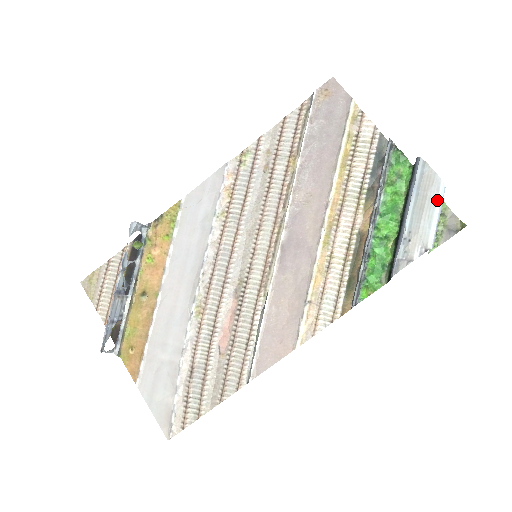
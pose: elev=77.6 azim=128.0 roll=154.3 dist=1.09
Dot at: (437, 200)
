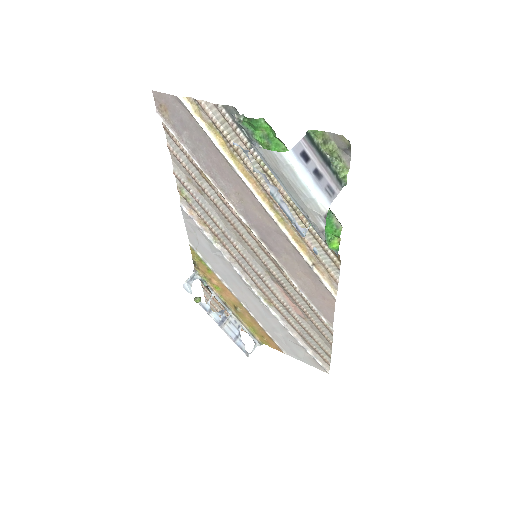
Dot at: (293, 171)
